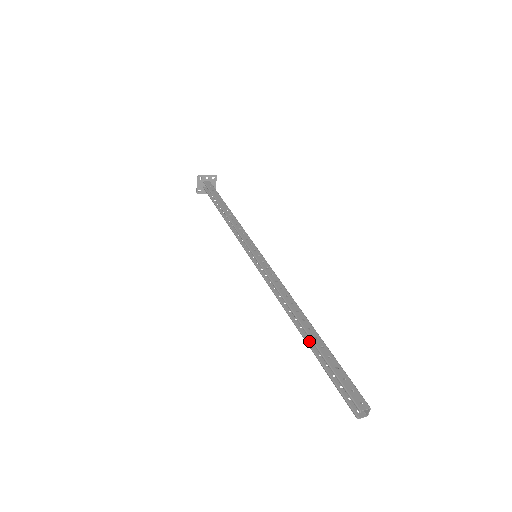
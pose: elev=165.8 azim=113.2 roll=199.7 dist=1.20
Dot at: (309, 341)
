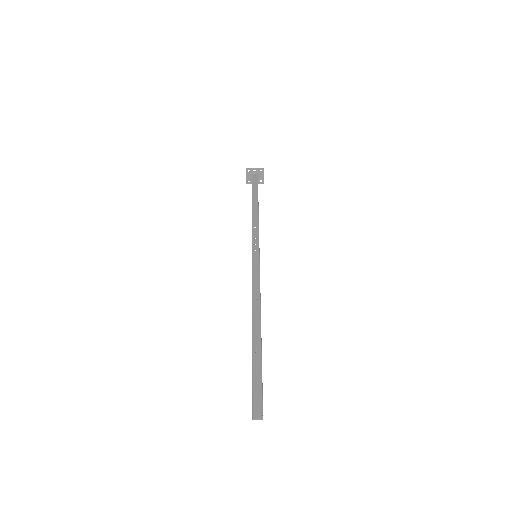
Dot at: occluded
